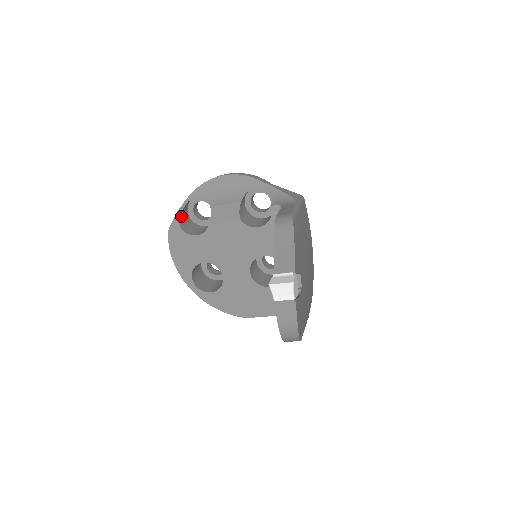
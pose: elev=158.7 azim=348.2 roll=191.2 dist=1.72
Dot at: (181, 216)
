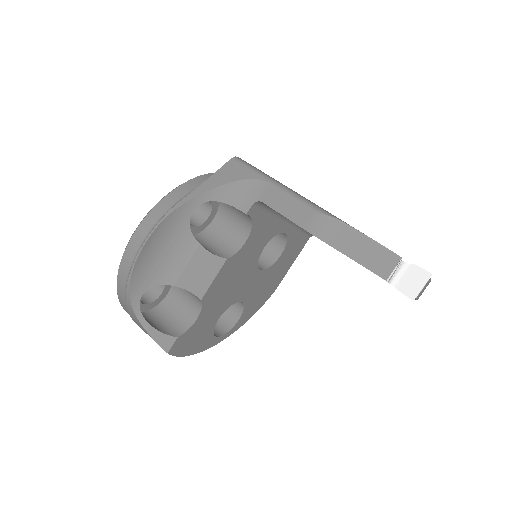
Dot at: (155, 329)
